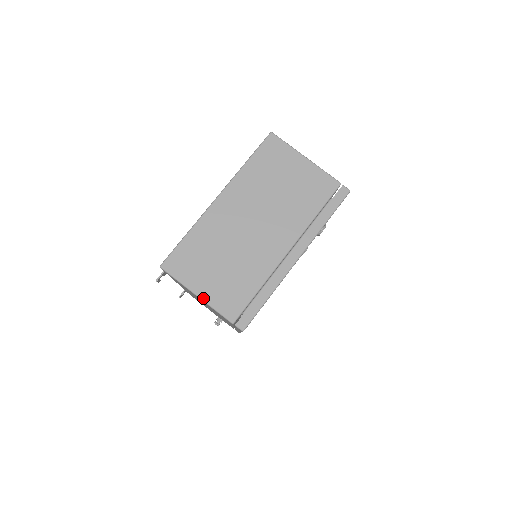
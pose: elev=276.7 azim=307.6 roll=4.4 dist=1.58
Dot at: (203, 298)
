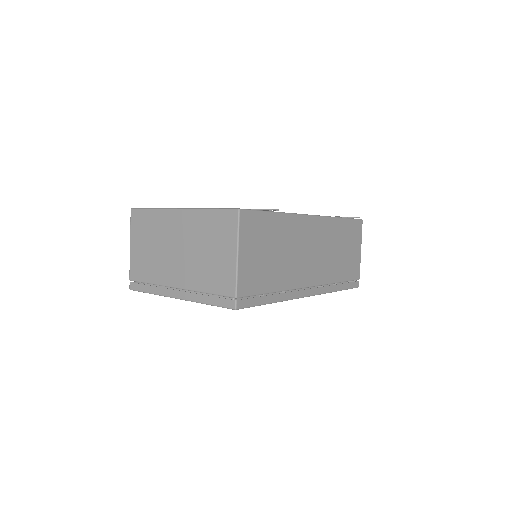
Dot at: (130, 250)
